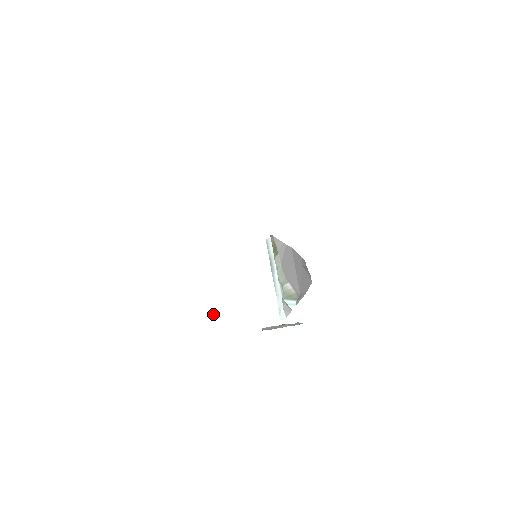
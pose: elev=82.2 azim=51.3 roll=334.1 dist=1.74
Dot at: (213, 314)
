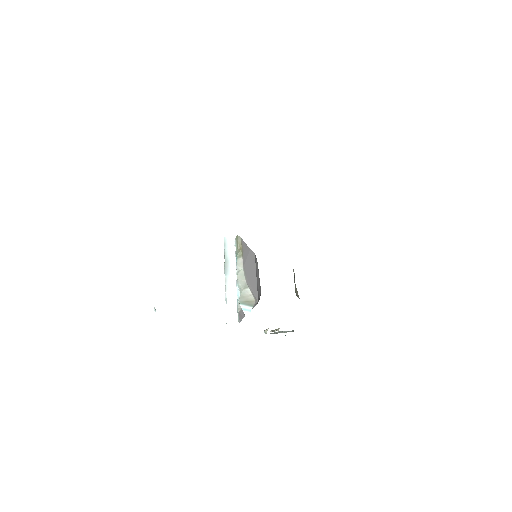
Dot at: (154, 307)
